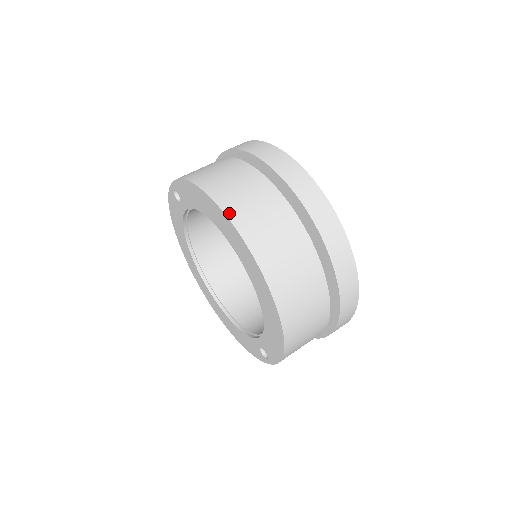
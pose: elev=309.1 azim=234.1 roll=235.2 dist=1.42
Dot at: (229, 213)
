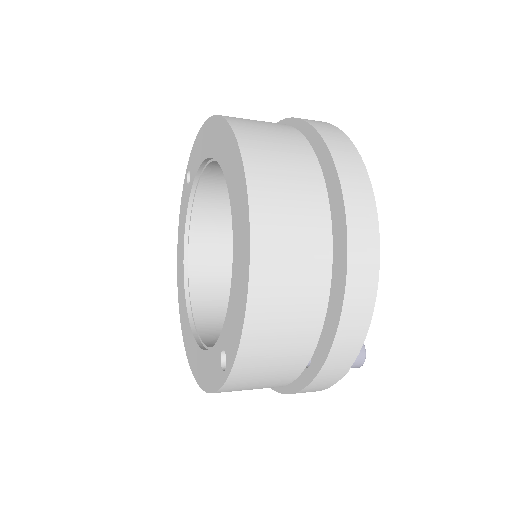
Dot at: (227, 117)
